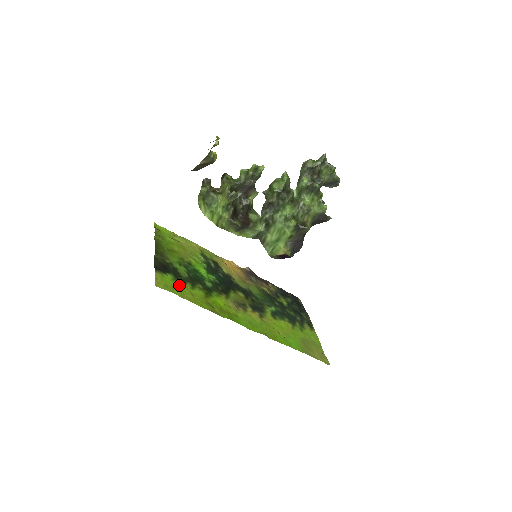
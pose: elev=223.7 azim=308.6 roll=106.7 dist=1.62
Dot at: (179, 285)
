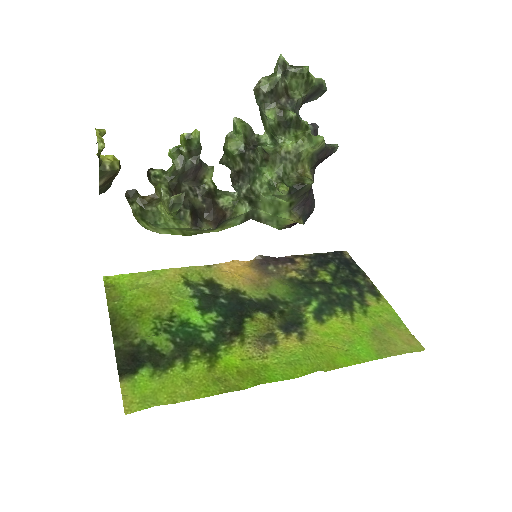
Dot at: (163, 379)
